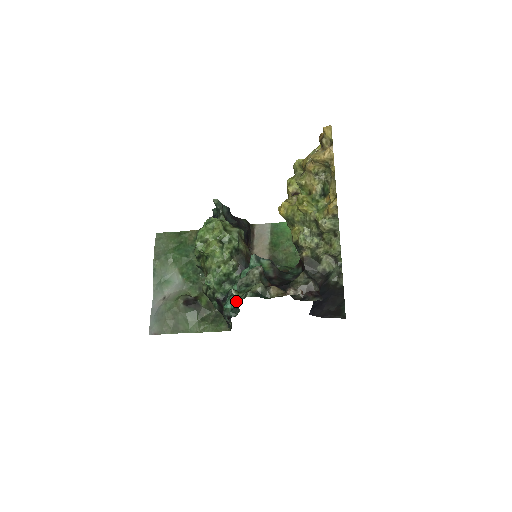
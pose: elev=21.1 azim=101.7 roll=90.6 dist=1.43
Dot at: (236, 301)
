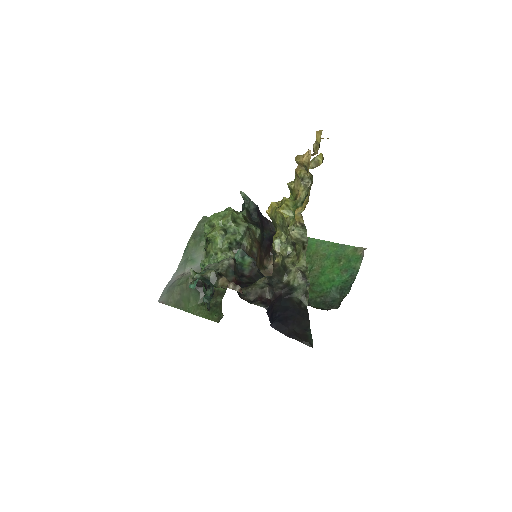
Dot at: (193, 282)
